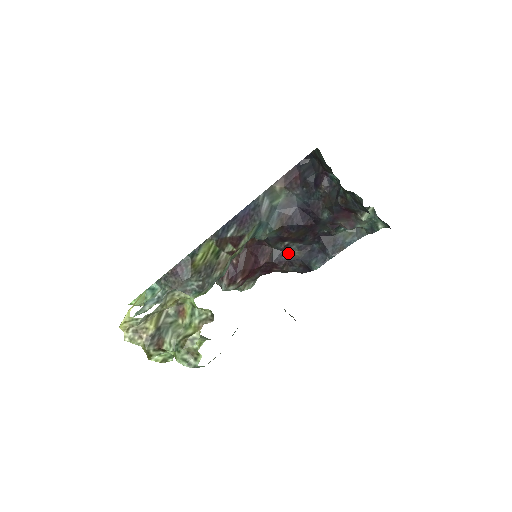
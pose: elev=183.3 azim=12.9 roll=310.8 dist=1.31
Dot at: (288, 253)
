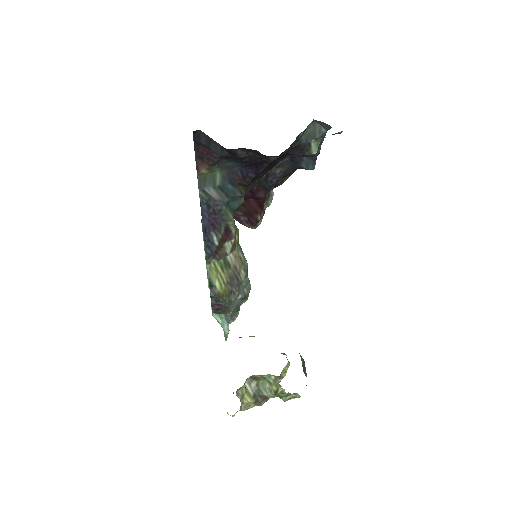
Dot at: (274, 175)
